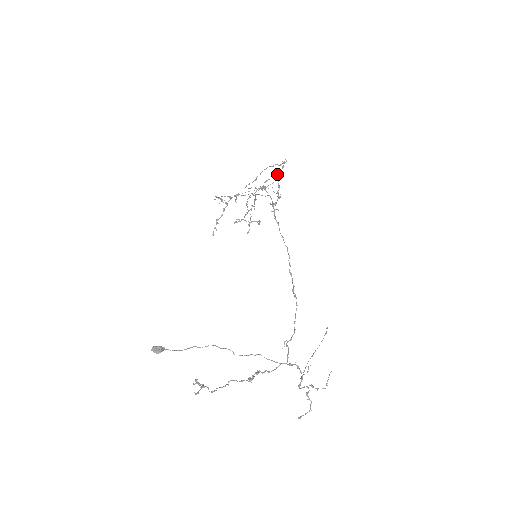
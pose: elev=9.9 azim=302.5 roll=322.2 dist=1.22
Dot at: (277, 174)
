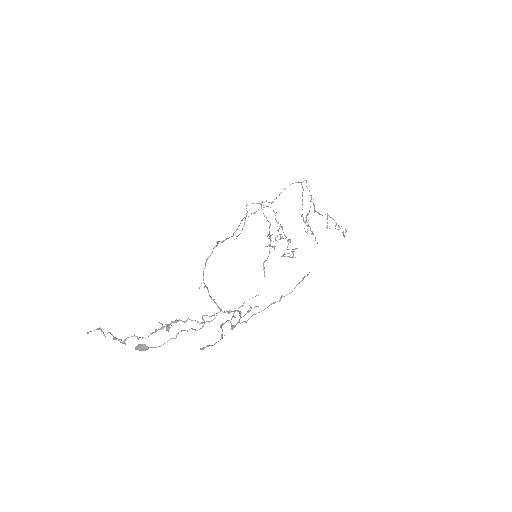
Dot at: occluded
